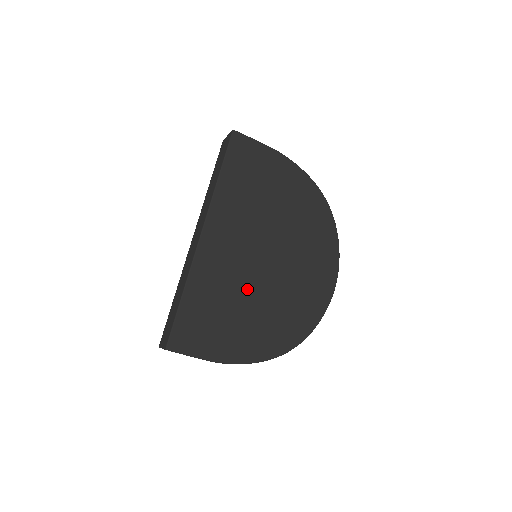
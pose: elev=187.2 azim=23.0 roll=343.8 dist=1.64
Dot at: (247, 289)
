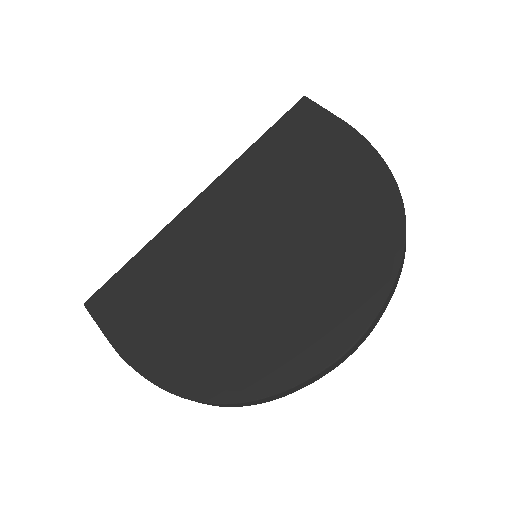
Dot at: (207, 284)
